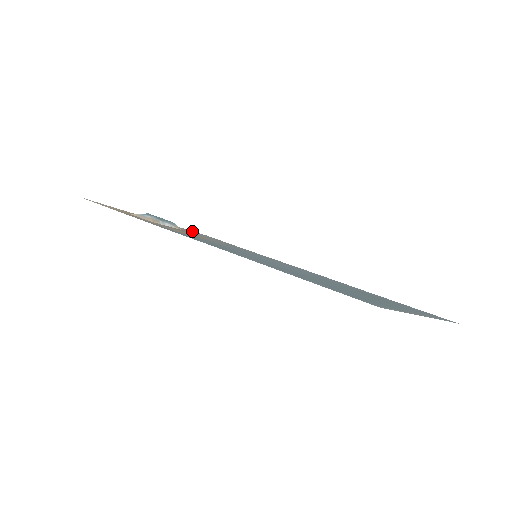
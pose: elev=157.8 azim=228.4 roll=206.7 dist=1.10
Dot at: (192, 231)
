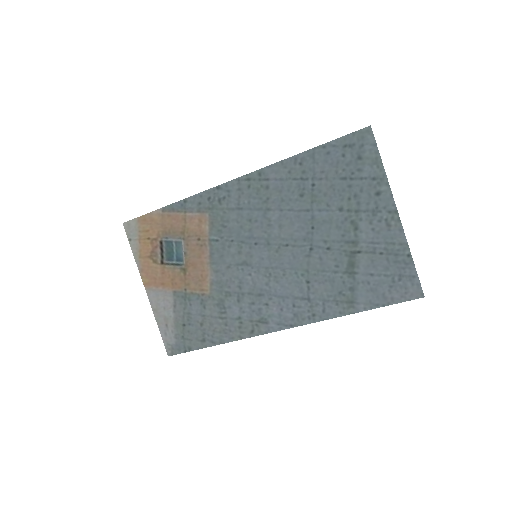
Dot at: (166, 329)
